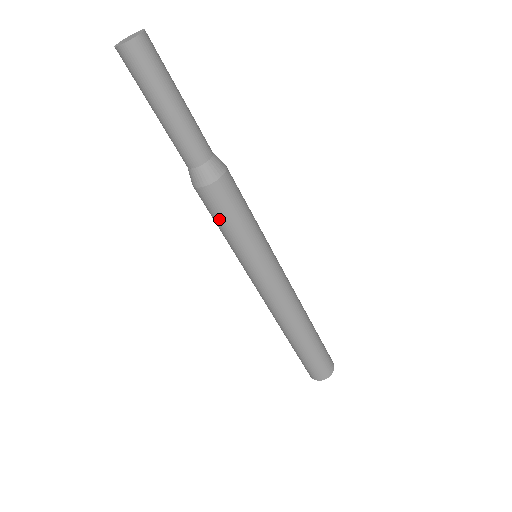
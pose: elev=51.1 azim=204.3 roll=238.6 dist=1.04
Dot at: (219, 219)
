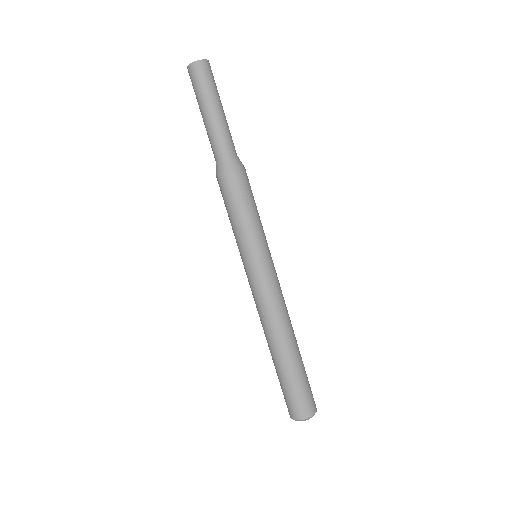
Dot at: (235, 204)
